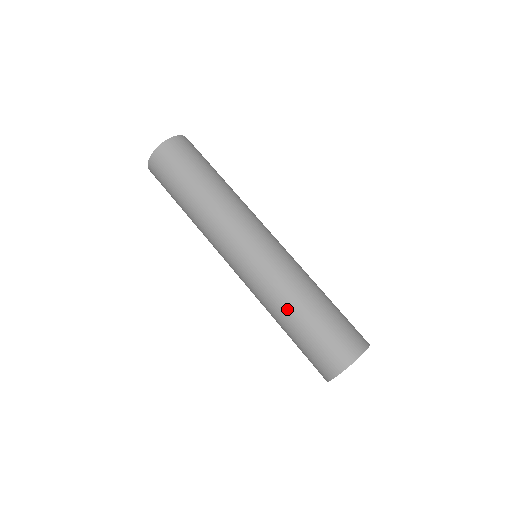
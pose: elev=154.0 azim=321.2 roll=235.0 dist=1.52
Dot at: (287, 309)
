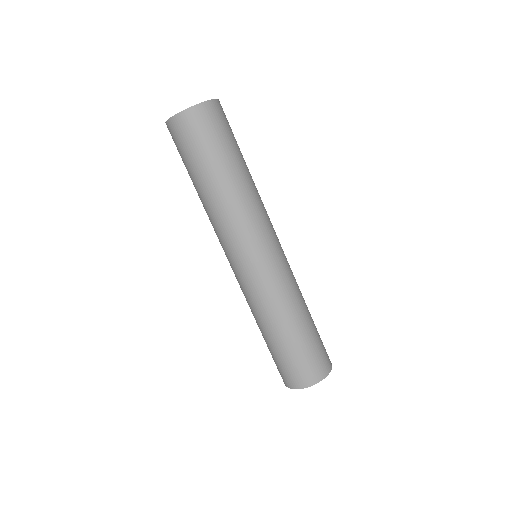
Dot at: (277, 323)
